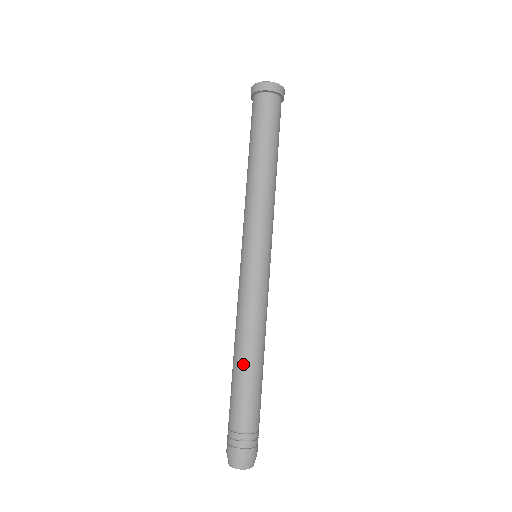
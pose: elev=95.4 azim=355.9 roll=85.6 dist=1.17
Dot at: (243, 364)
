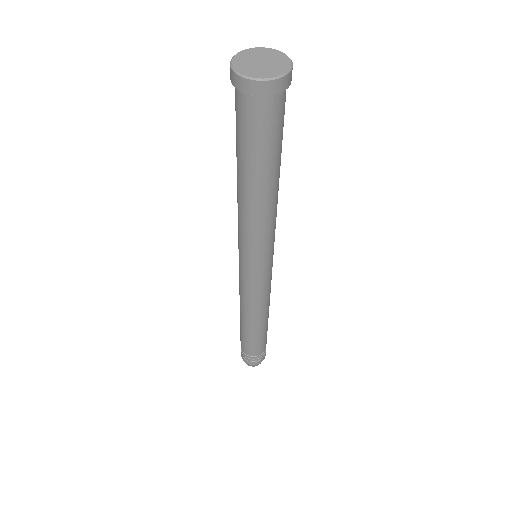
Dot at: (242, 325)
